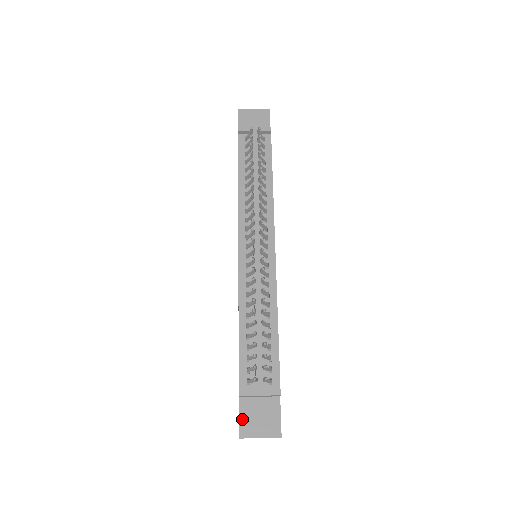
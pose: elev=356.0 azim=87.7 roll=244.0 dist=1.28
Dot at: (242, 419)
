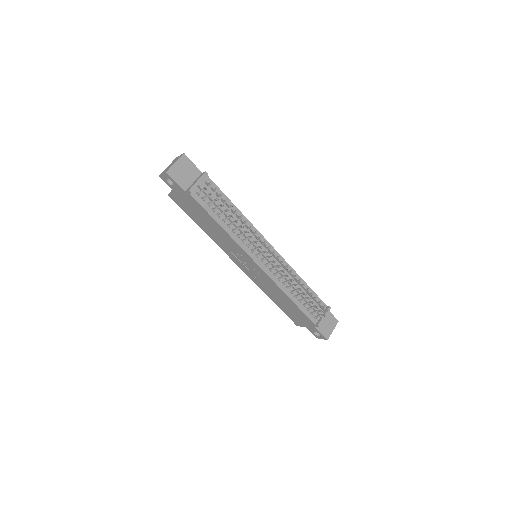
Dot at: (323, 333)
